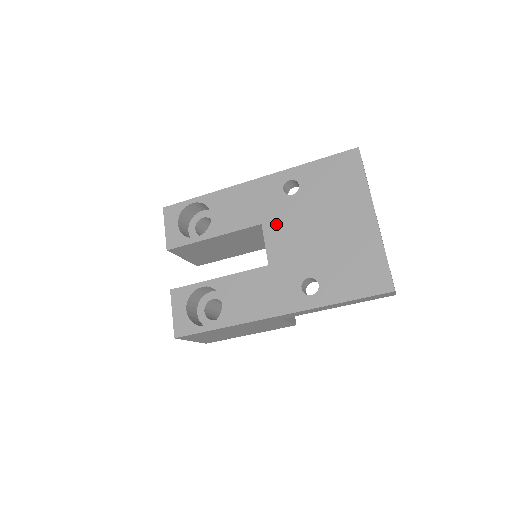
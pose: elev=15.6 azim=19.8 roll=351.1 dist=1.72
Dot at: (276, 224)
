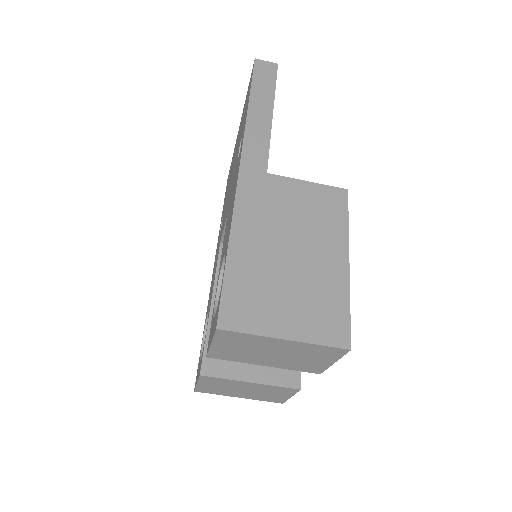
Dot at: occluded
